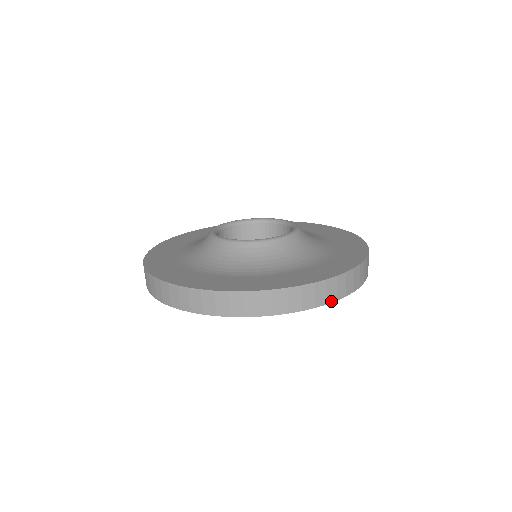
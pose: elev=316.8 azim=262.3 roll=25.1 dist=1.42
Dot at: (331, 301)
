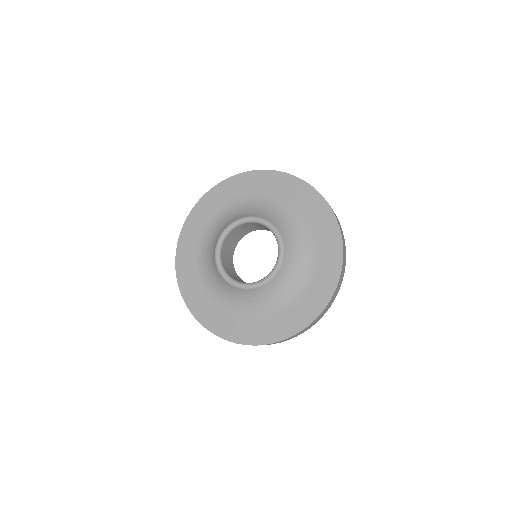
Dot at: occluded
